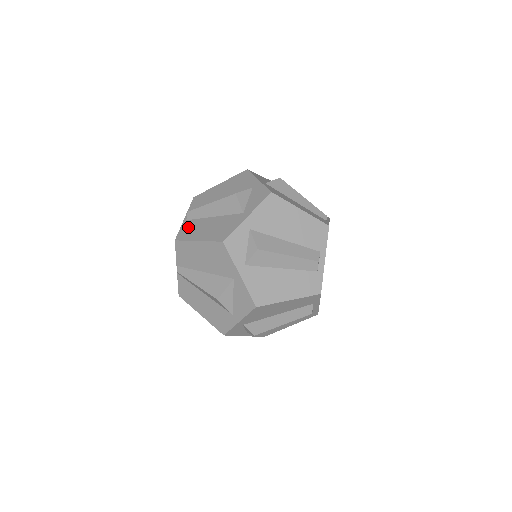
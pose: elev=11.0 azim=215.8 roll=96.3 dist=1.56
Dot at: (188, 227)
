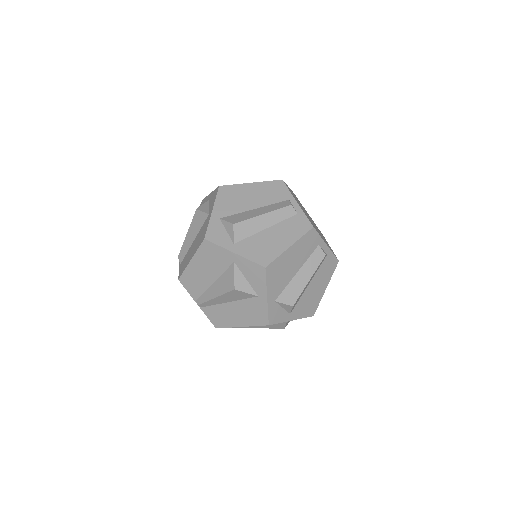
Dot at: (183, 264)
